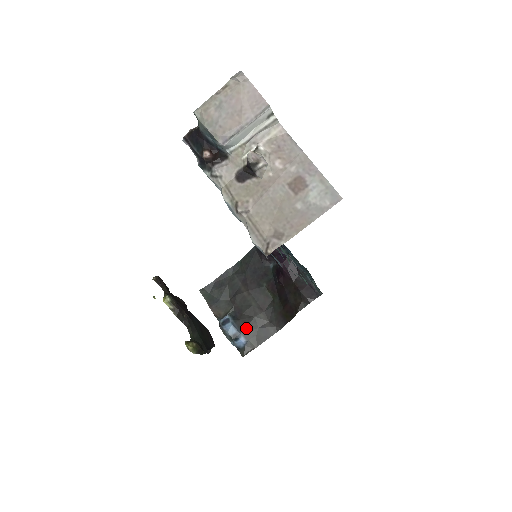
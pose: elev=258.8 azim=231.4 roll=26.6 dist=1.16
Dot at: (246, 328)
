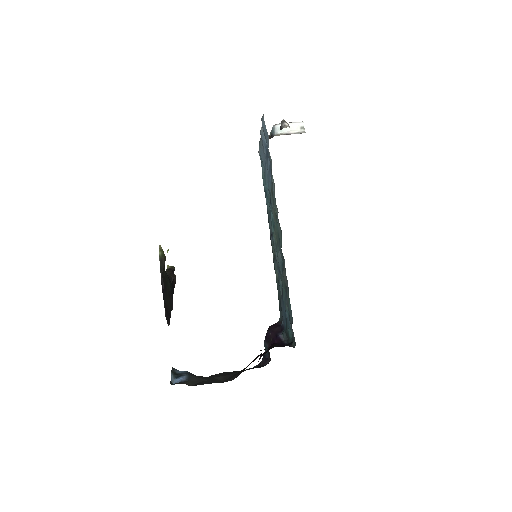
Dot at: (196, 376)
